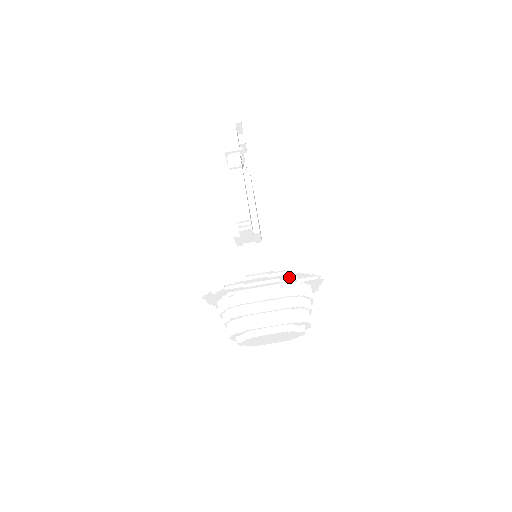
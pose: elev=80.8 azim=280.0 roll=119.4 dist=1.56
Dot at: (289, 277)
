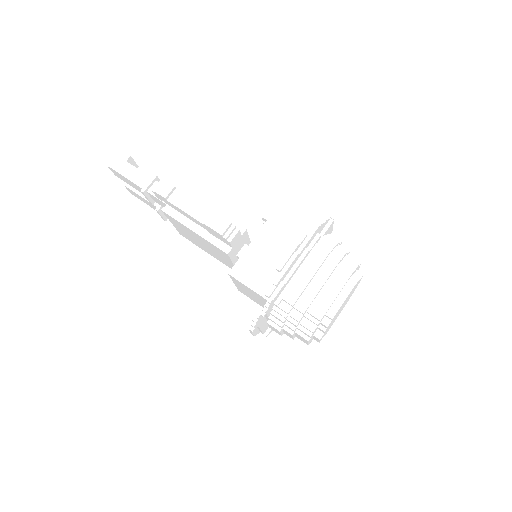
Dot at: (312, 239)
